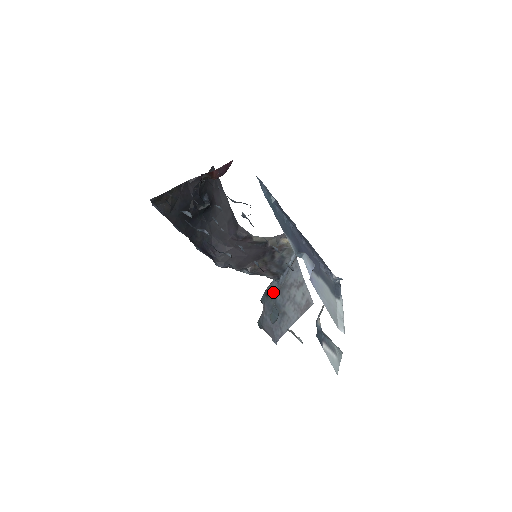
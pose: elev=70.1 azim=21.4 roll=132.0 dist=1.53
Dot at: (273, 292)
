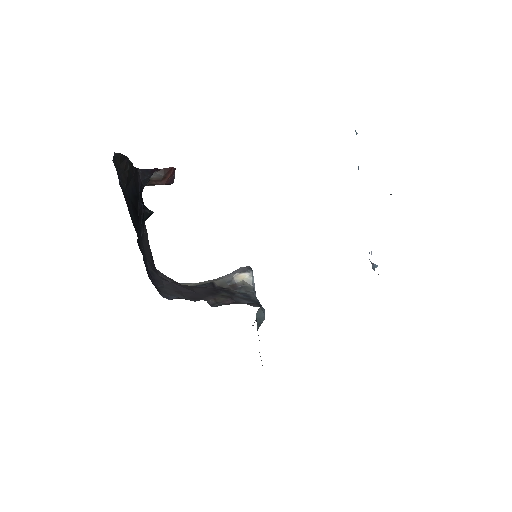
Dot at: (260, 321)
